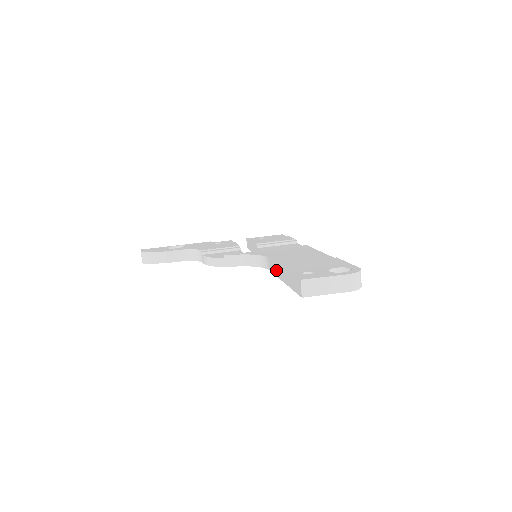
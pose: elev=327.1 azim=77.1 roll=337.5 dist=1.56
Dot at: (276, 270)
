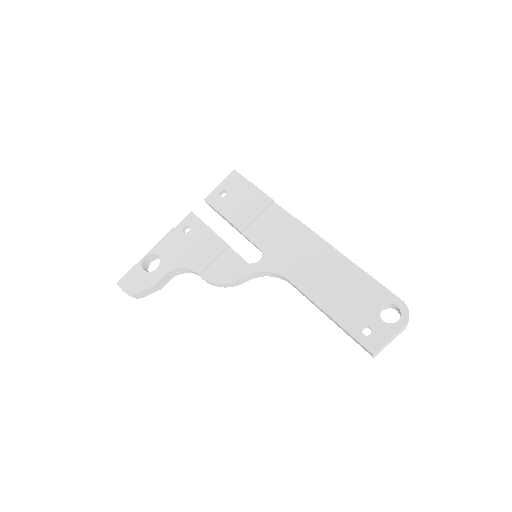
Dot at: (312, 302)
